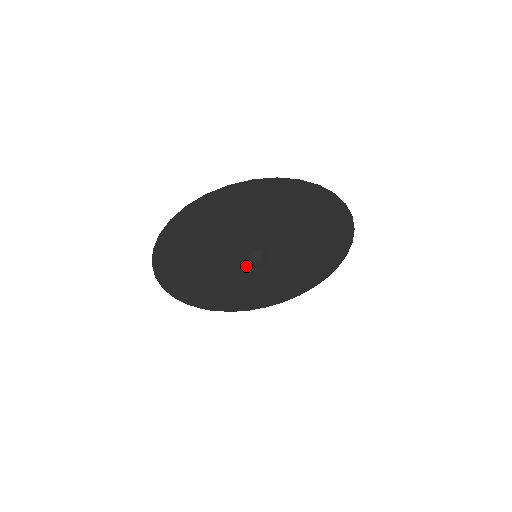
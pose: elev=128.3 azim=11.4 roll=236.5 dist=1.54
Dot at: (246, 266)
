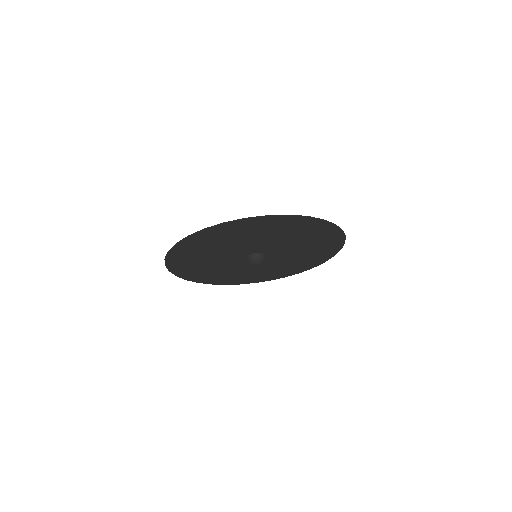
Dot at: occluded
